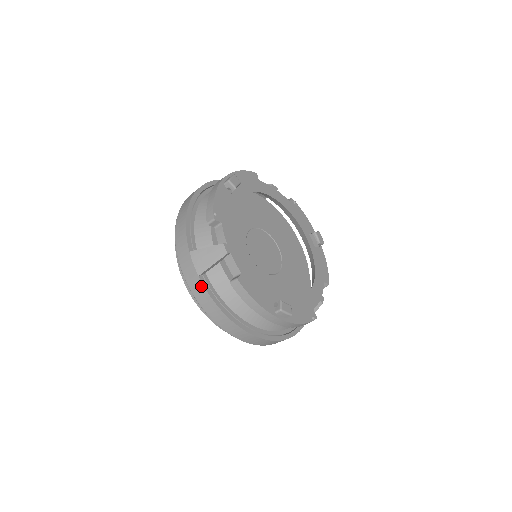
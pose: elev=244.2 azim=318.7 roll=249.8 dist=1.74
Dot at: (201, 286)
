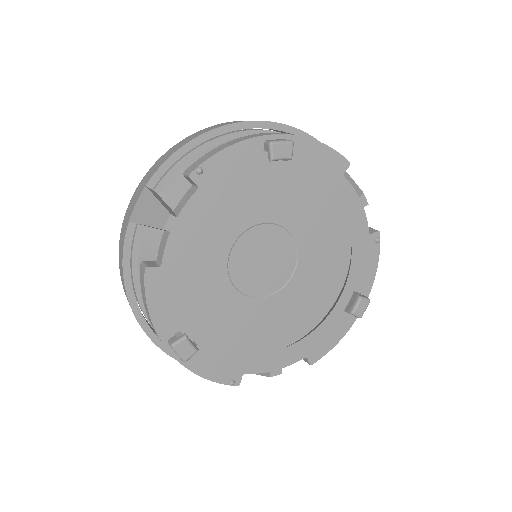
Dot at: (124, 234)
